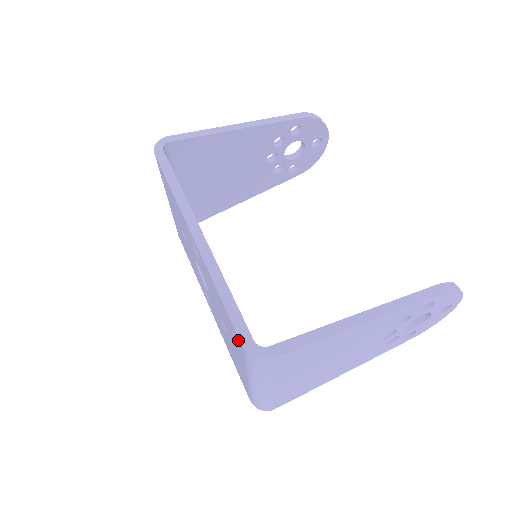
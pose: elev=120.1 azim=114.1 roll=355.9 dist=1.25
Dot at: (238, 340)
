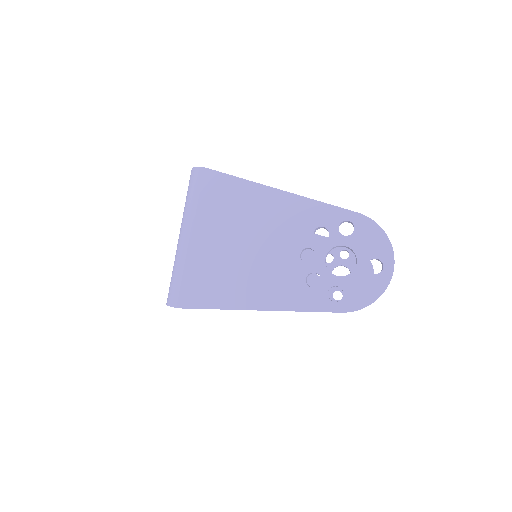
Dot at: occluded
